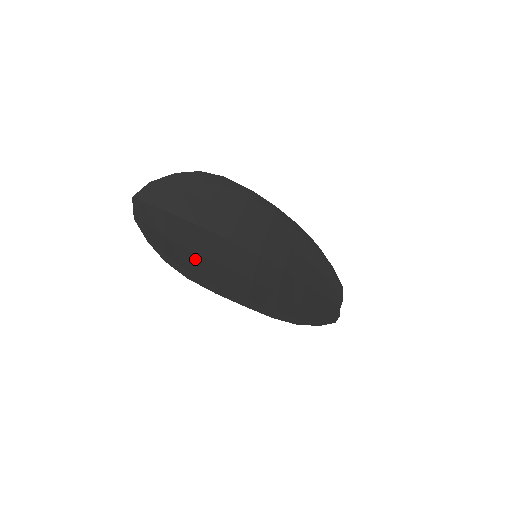
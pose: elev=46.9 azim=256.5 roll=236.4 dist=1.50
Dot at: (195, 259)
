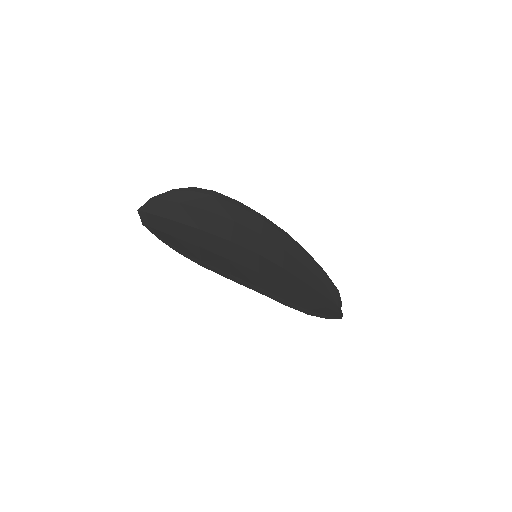
Dot at: (204, 253)
